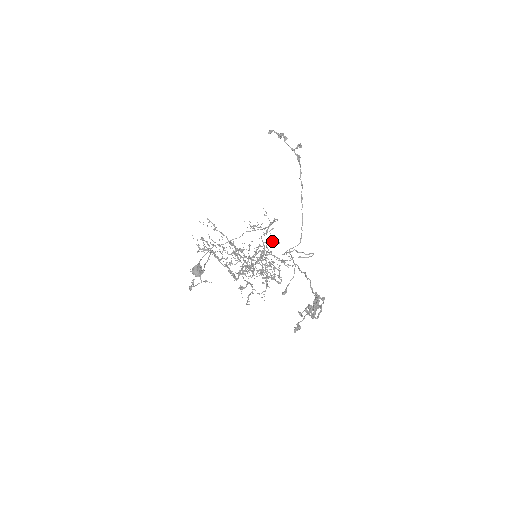
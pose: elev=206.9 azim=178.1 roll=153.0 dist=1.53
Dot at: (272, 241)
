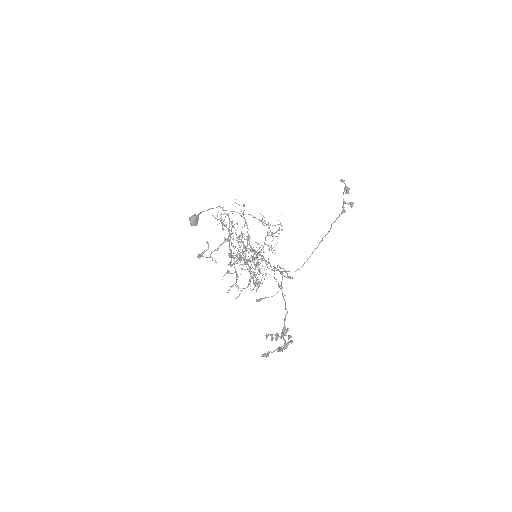
Dot at: (272, 248)
